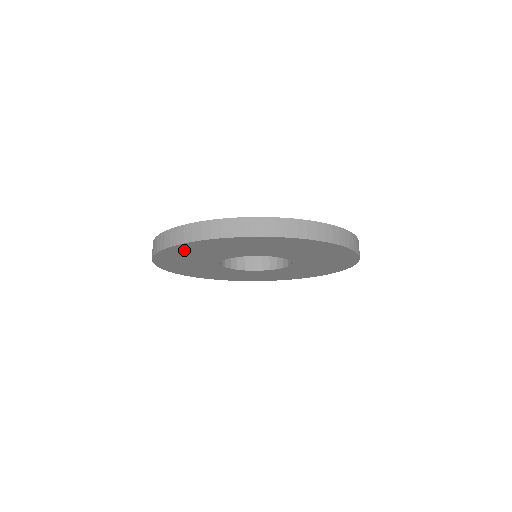
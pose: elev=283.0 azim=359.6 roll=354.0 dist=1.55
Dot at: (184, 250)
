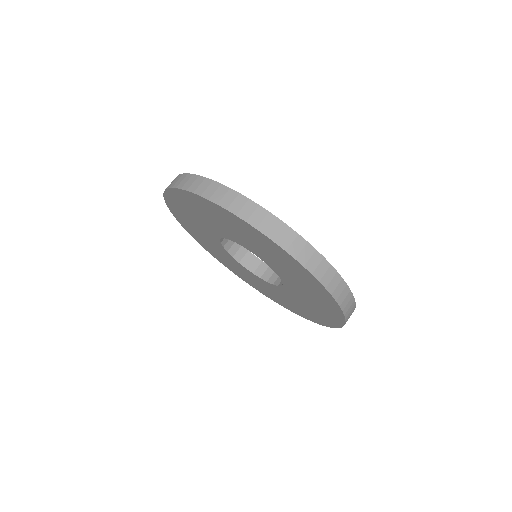
Dot at: (254, 234)
